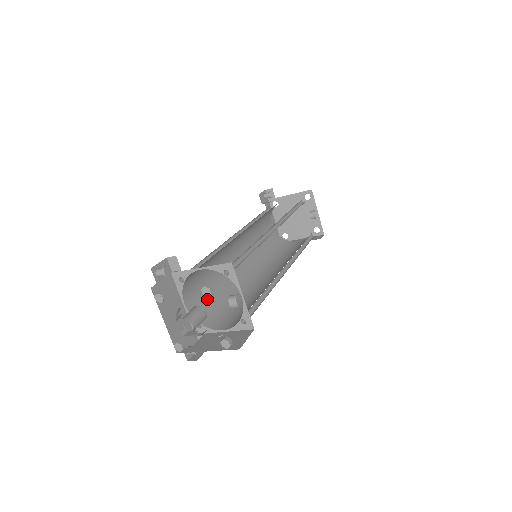
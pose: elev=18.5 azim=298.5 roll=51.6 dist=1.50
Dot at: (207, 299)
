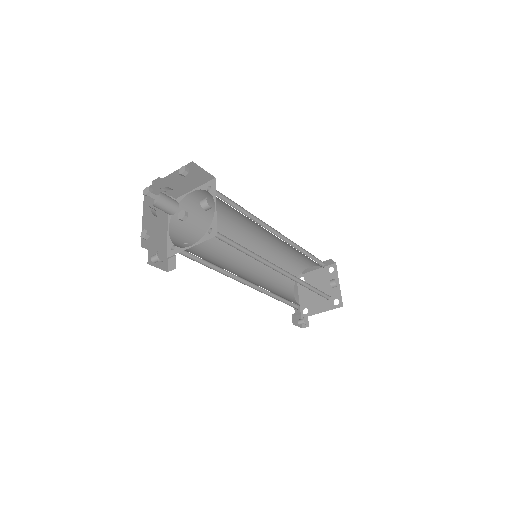
Dot at: (193, 250)
